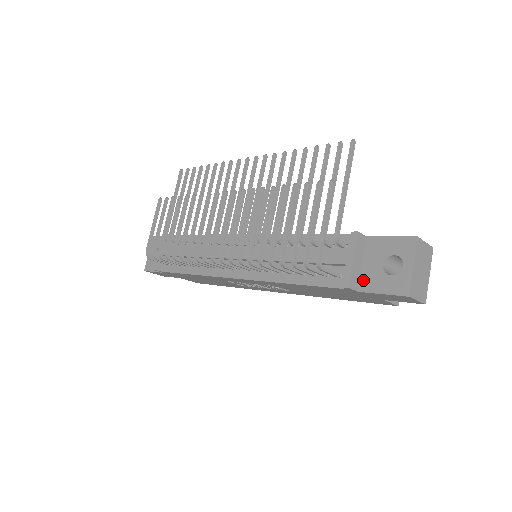
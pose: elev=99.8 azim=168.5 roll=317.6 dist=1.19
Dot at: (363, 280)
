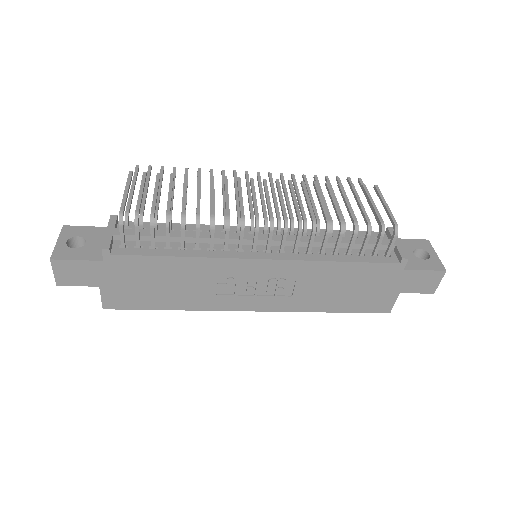
Dot at: occluded
